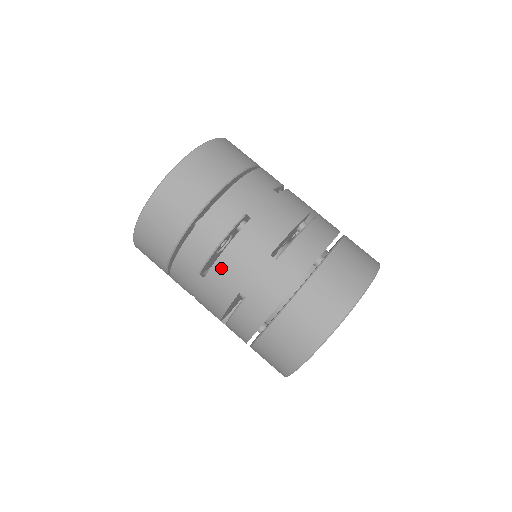
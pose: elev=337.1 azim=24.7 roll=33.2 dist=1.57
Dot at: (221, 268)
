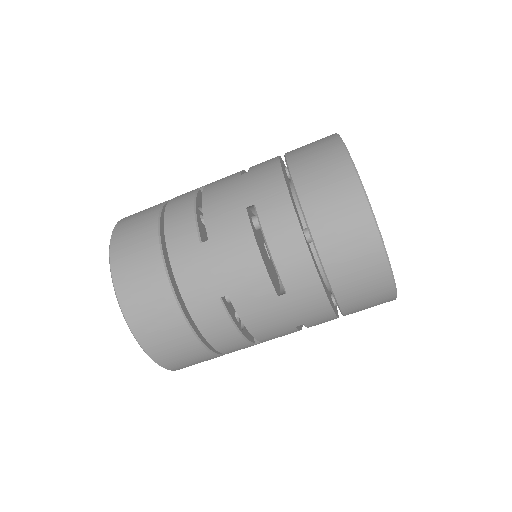
Dot at: (263, 335)
